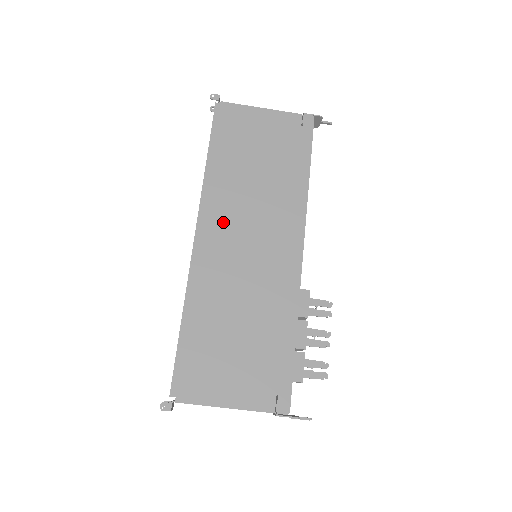
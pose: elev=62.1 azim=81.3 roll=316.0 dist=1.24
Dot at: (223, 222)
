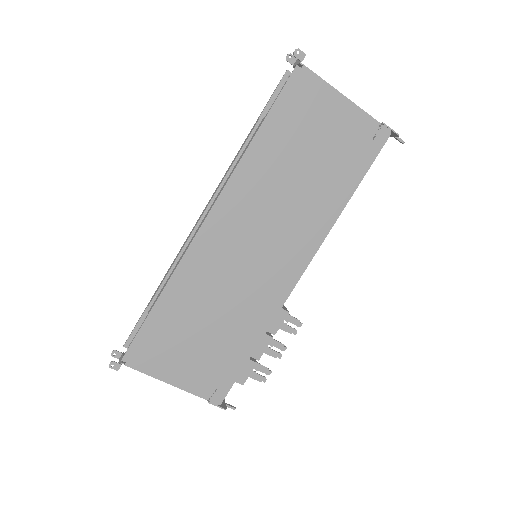
Dot at: (240, 216)
